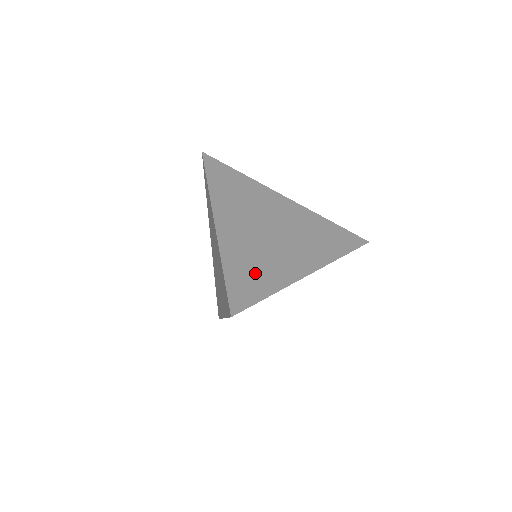
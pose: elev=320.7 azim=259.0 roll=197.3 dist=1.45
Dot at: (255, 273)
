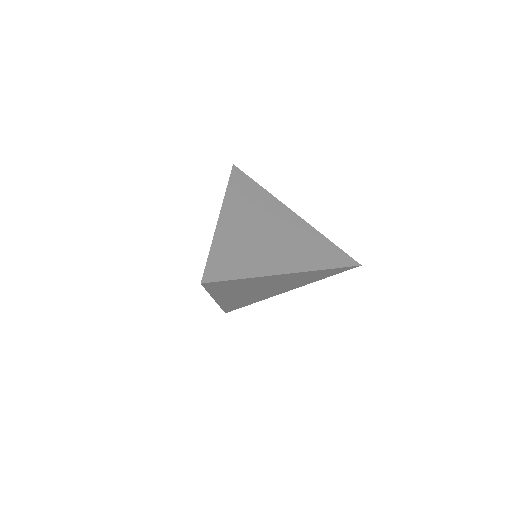
Dot at: (237, 259)
